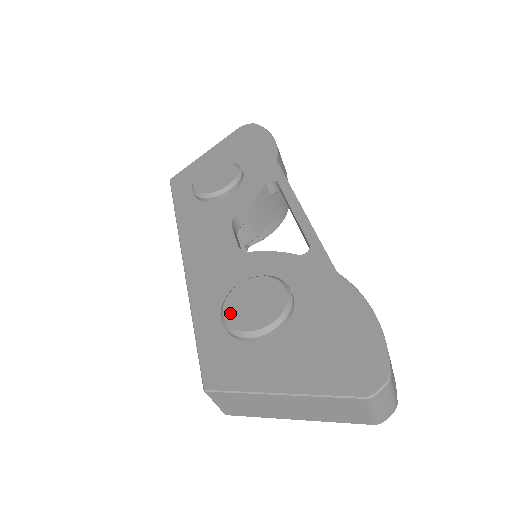
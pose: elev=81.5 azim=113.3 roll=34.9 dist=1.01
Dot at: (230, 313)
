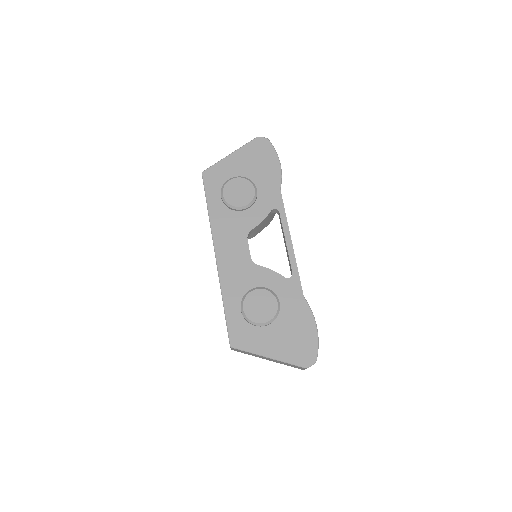
Dot at: (247, 309)
